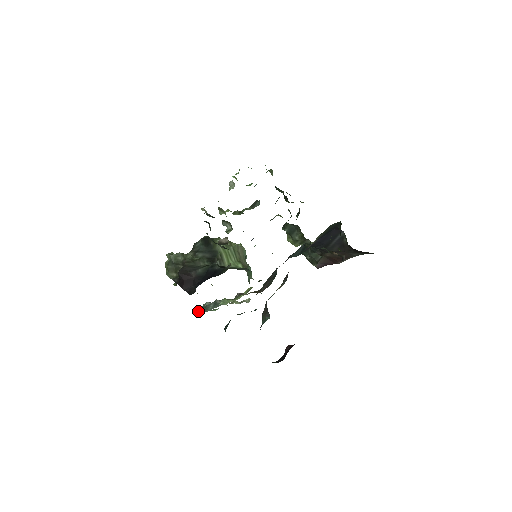
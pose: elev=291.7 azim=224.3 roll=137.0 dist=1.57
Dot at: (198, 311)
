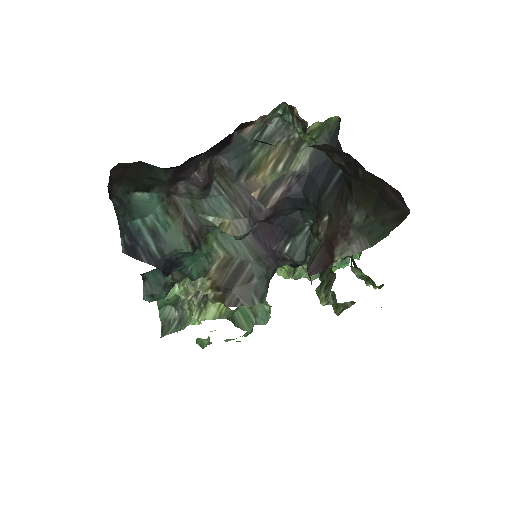
Dot at: (161, 333)
